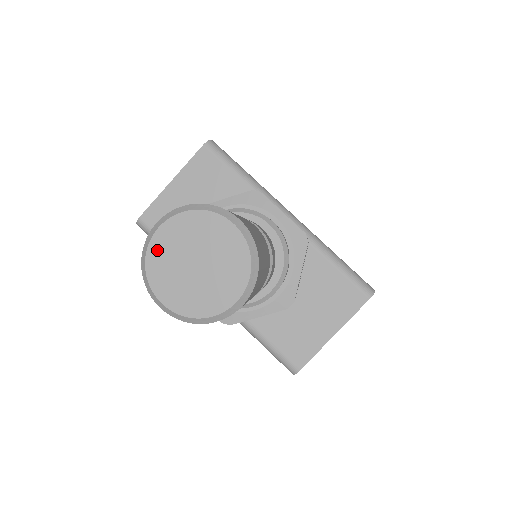
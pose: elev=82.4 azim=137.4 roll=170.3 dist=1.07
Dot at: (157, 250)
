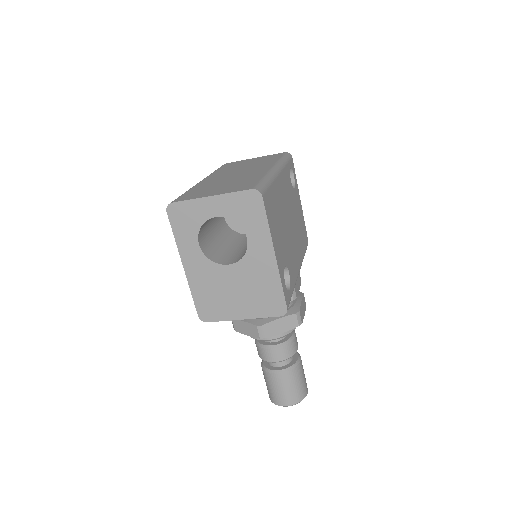
Dot at: occluded
